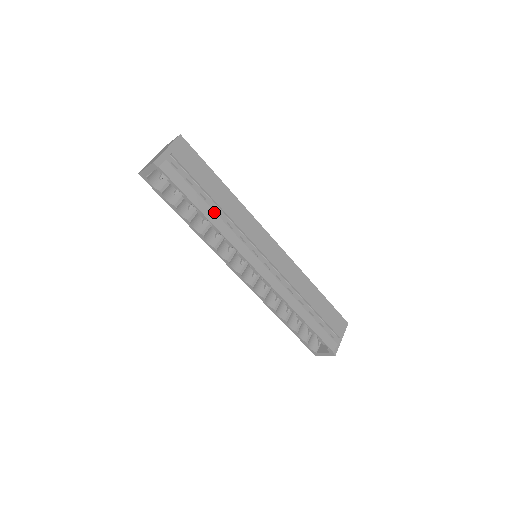
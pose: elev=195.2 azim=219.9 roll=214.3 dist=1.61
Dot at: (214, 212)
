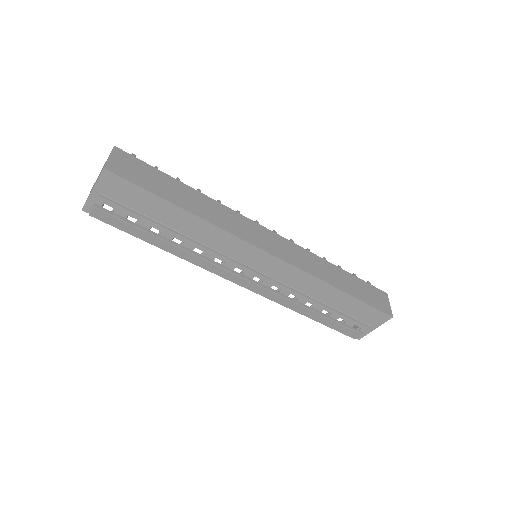
Dot at: (172, 245)
